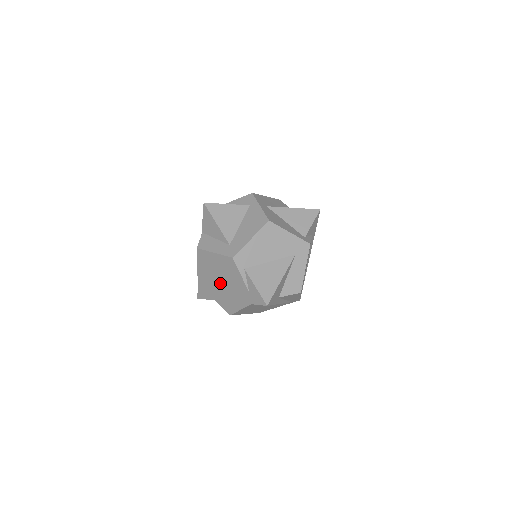
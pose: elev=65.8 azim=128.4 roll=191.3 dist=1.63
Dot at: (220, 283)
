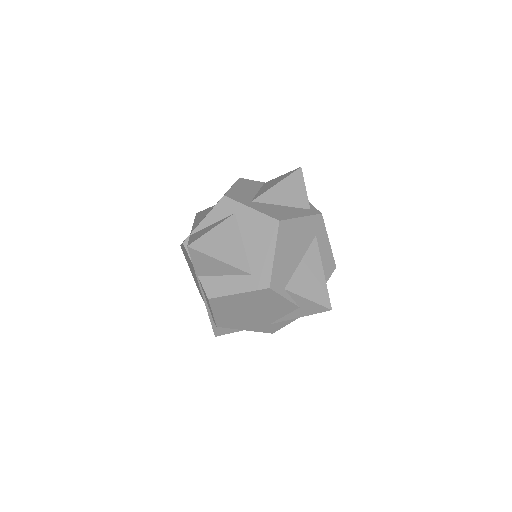
Dot at: (253, 315)
